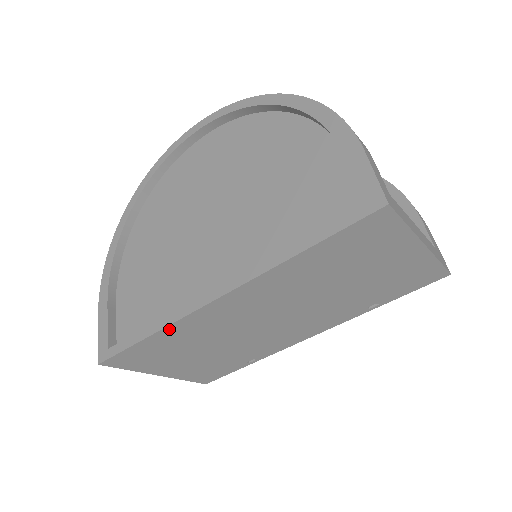
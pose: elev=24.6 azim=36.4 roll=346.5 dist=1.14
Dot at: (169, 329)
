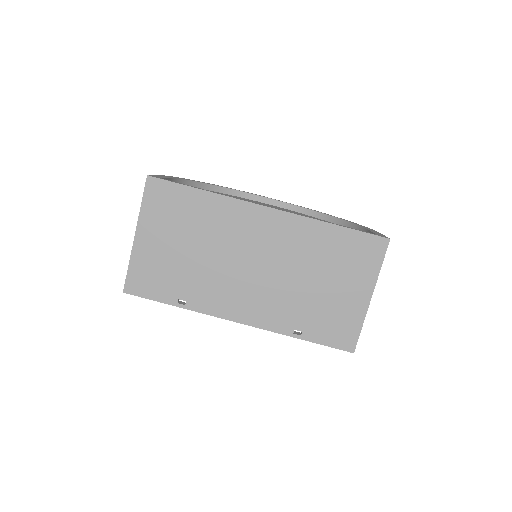
Dot at: (219, 199)
